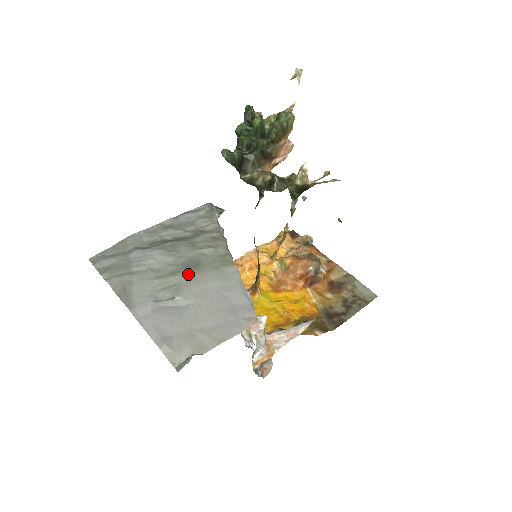
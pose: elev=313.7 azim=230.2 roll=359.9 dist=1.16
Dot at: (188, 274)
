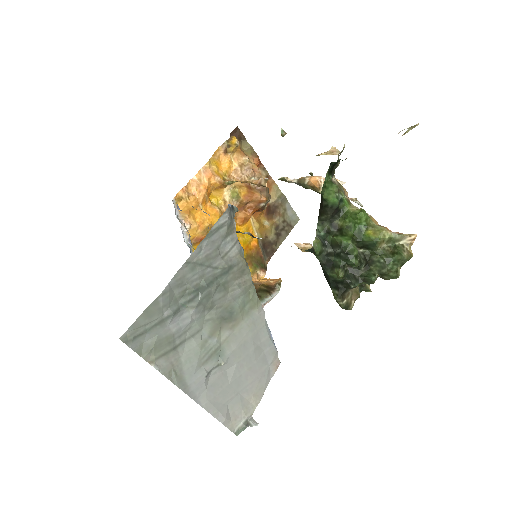
Dot at: (226, 330)
